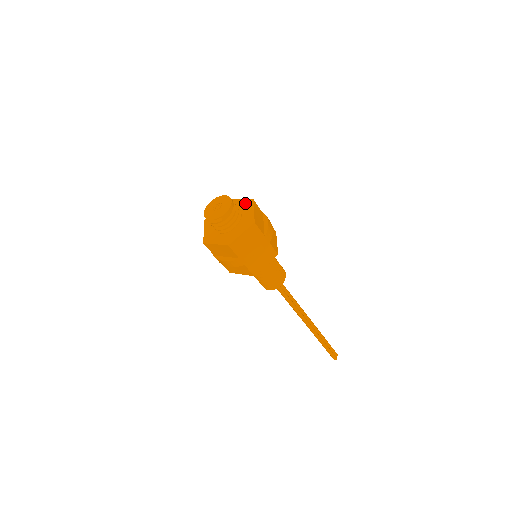
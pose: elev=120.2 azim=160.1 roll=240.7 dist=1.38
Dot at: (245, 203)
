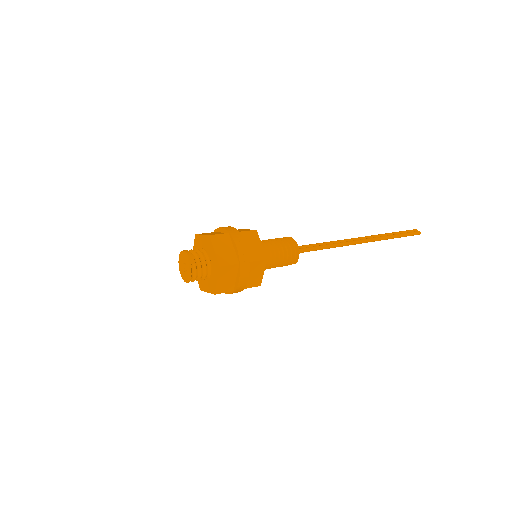
Dot at: (196, 244)
